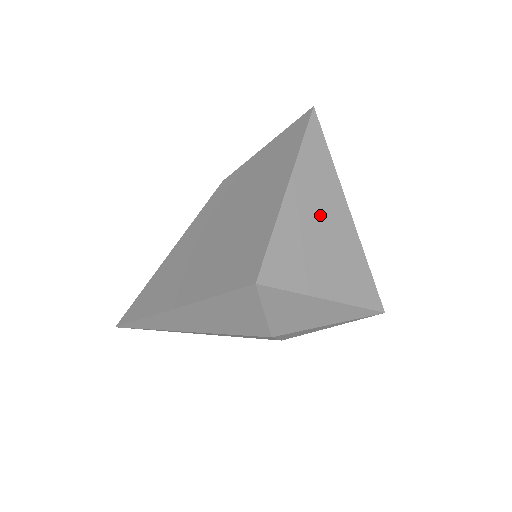
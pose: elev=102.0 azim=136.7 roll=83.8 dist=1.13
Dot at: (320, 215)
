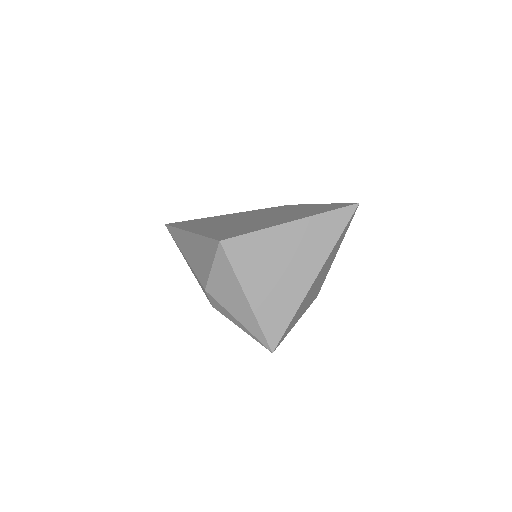
Dot at: (296, 256)
